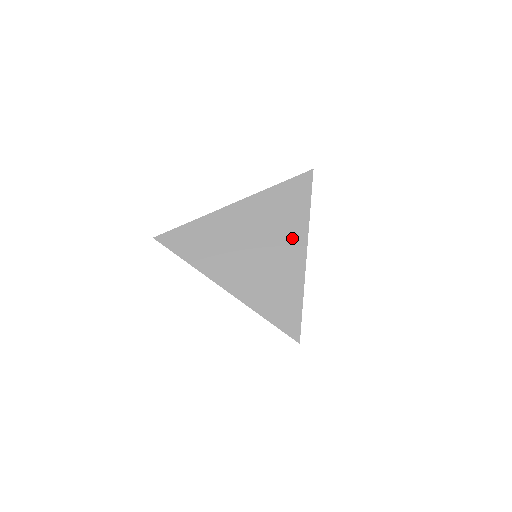
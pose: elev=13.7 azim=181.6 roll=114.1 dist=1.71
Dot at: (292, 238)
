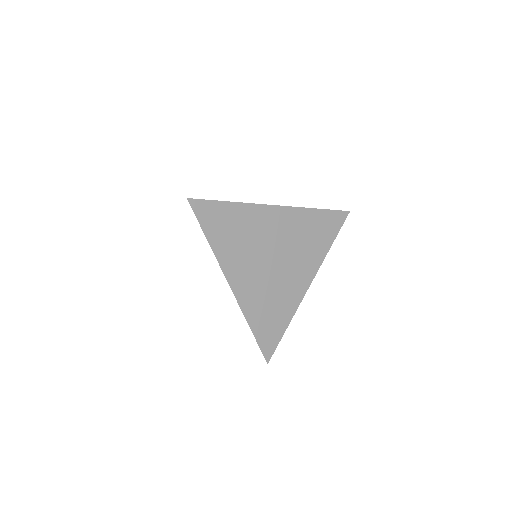
Dot at: (306, 266)
